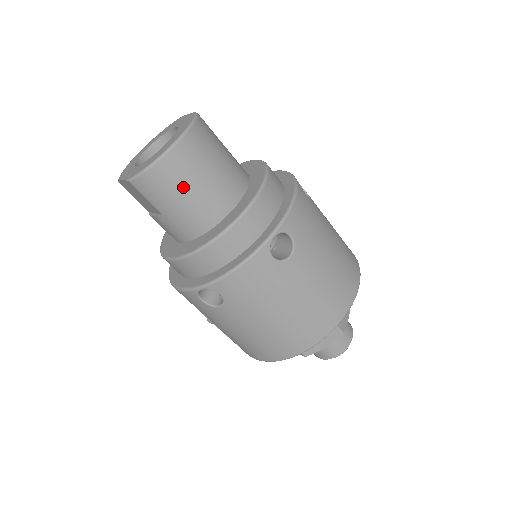
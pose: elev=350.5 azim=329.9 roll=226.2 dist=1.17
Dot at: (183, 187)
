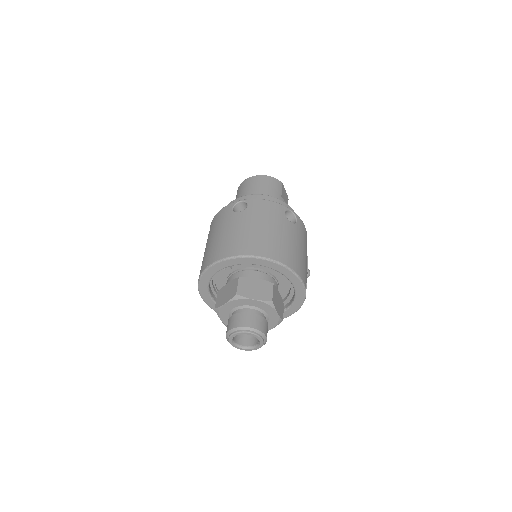
Dot at: (243, 191)
